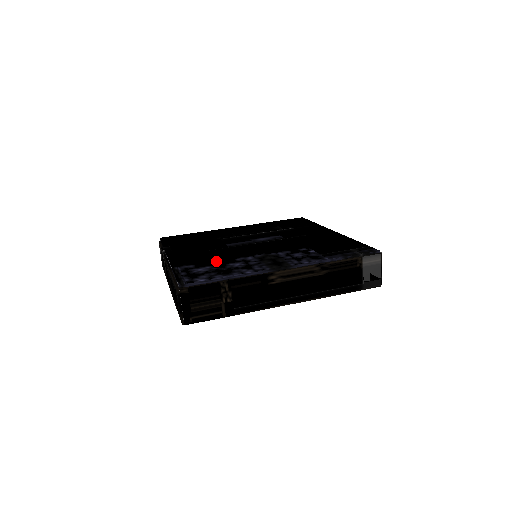
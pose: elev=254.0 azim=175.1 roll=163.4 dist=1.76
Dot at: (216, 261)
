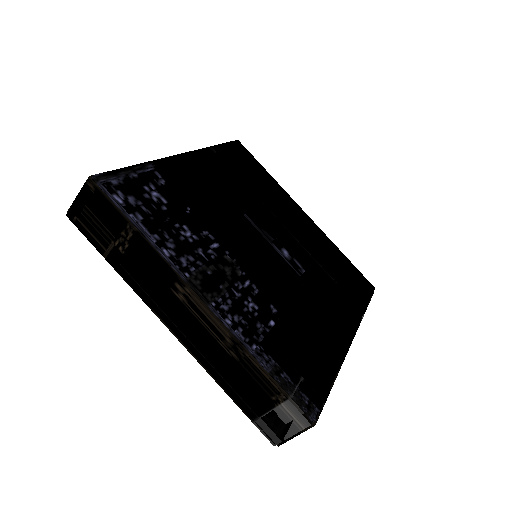
Dot at: (189, 207)
